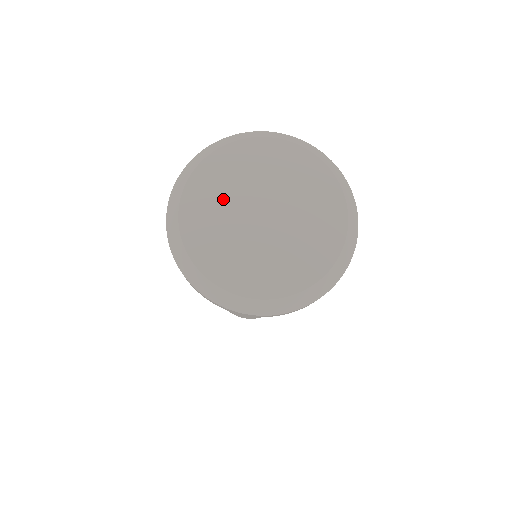
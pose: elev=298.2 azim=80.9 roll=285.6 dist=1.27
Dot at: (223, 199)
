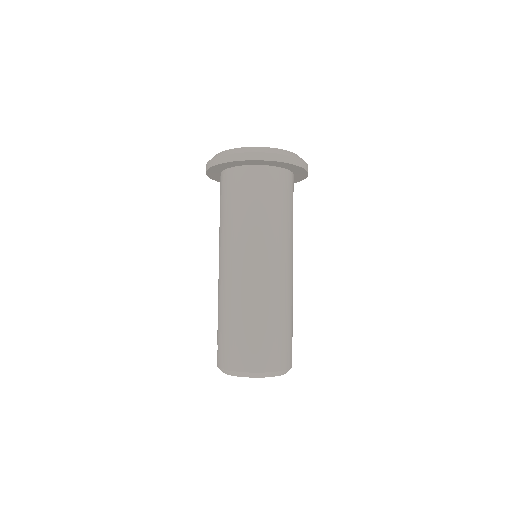
Dot at: occluded
